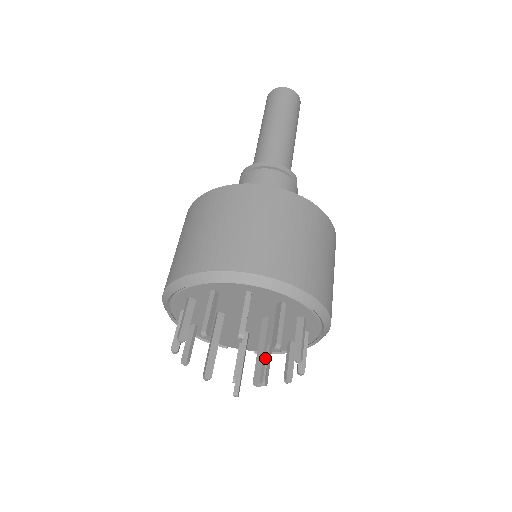
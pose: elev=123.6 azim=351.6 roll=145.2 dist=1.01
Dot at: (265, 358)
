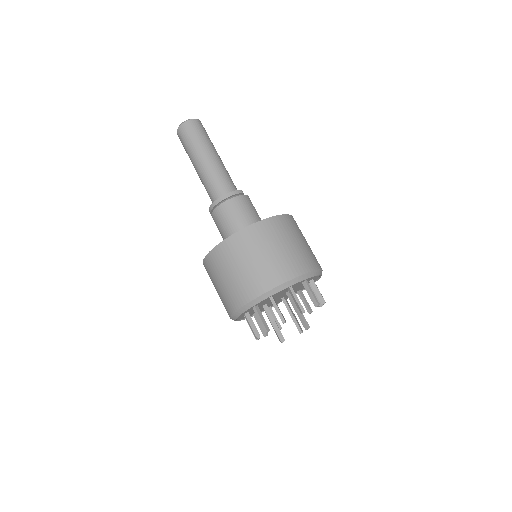
Dot at: occluded
